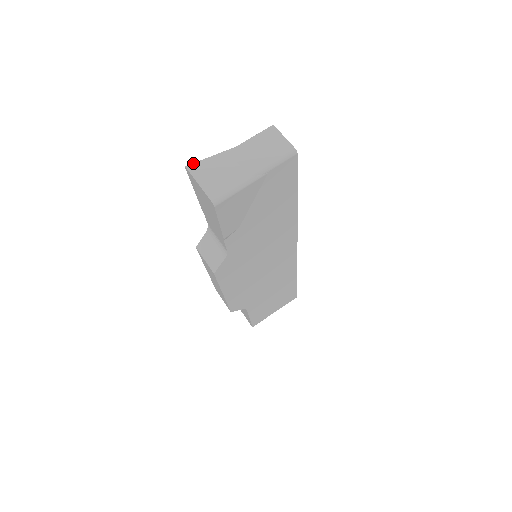
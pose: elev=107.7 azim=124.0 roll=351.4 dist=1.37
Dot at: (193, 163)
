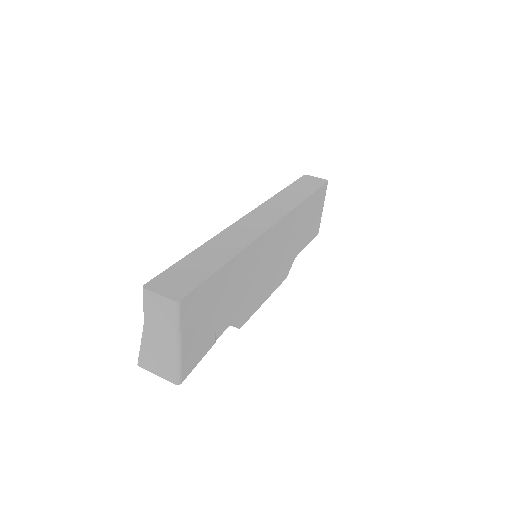
Dot at: (138, 359)
